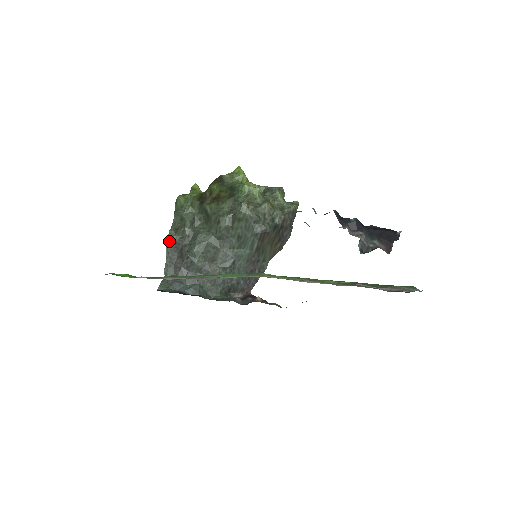
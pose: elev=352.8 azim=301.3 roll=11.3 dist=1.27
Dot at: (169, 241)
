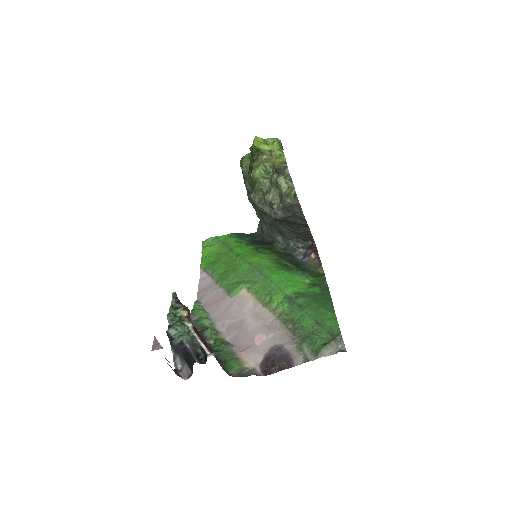
Dot at: (248, 198)
